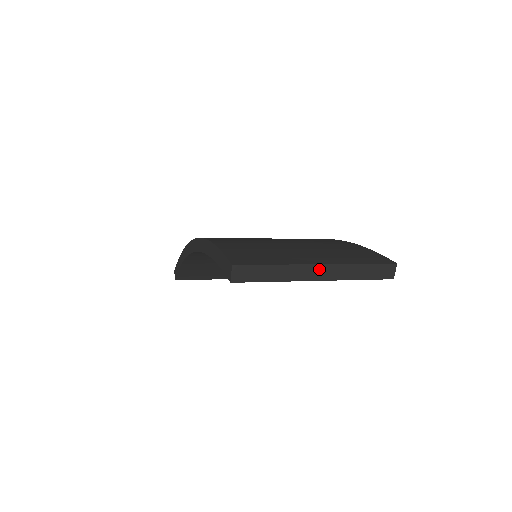
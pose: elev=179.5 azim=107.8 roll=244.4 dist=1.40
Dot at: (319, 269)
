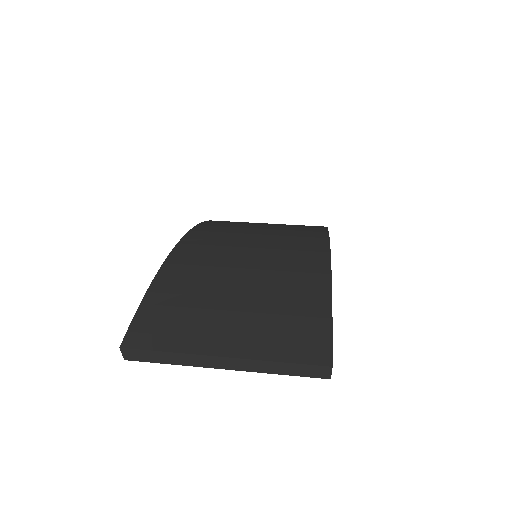
Dot at: (224, 360)
